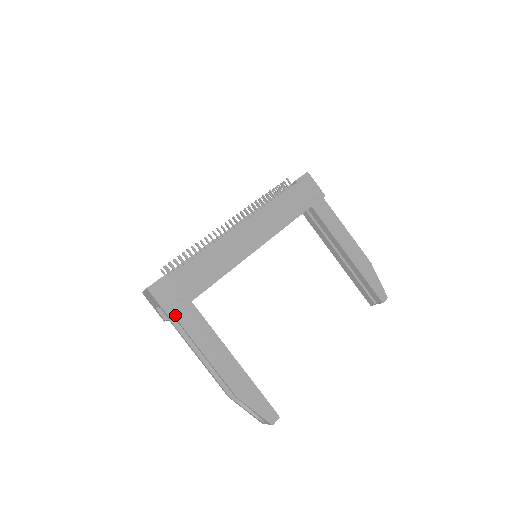
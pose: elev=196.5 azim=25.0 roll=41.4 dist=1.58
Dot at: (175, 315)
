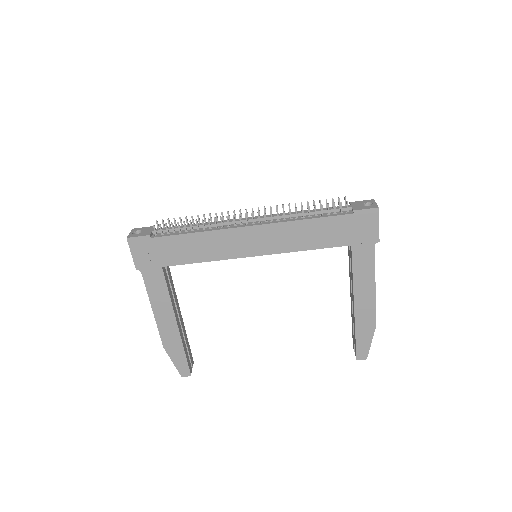
Dot at: (142, 270)
